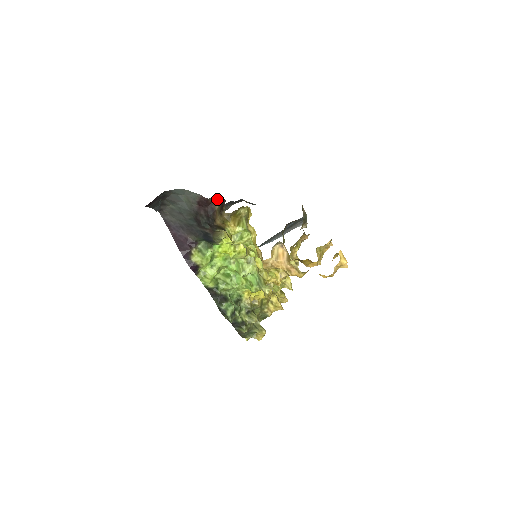
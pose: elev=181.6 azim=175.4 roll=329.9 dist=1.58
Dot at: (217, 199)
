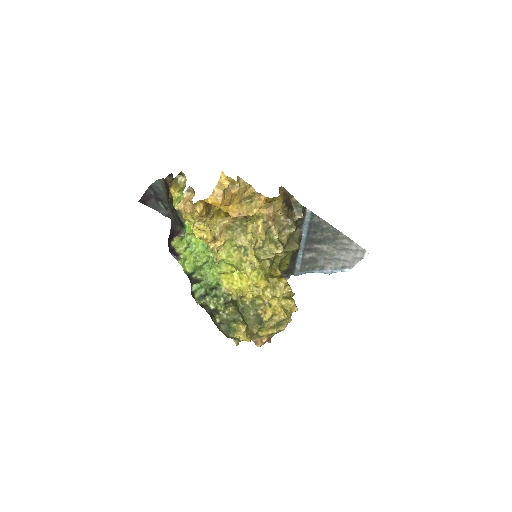
Dot at: (172, 178)
